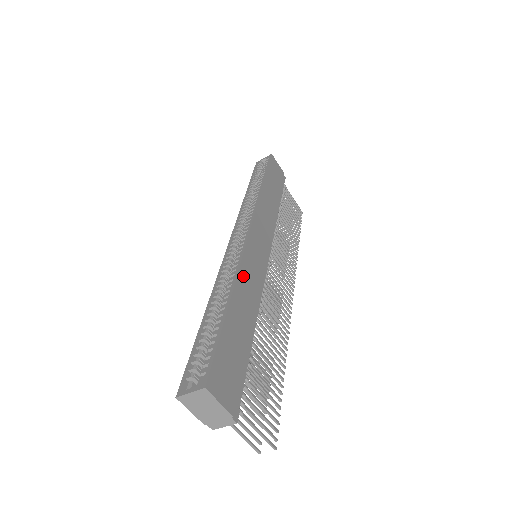
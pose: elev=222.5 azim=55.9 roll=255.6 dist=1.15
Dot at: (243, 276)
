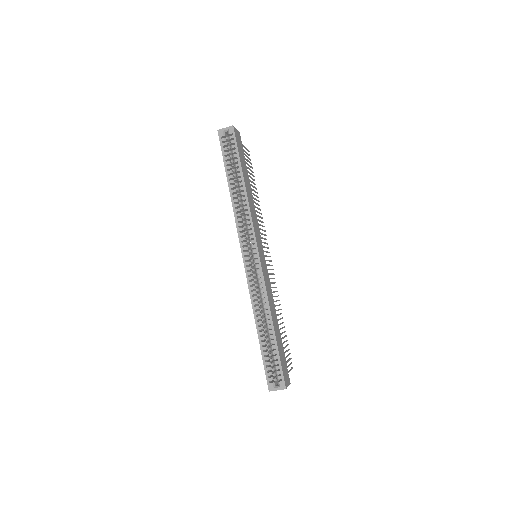
Dot at: (269, 299)
